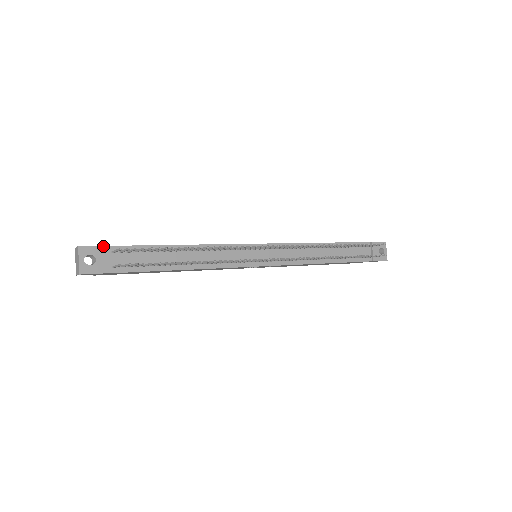
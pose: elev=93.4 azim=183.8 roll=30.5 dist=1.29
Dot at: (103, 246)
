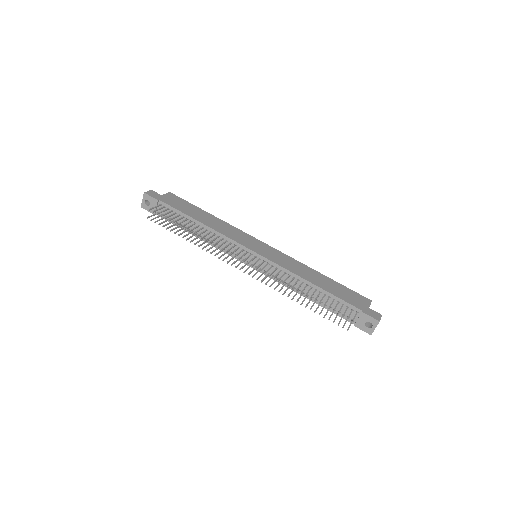
Dot at: (156, 199)
